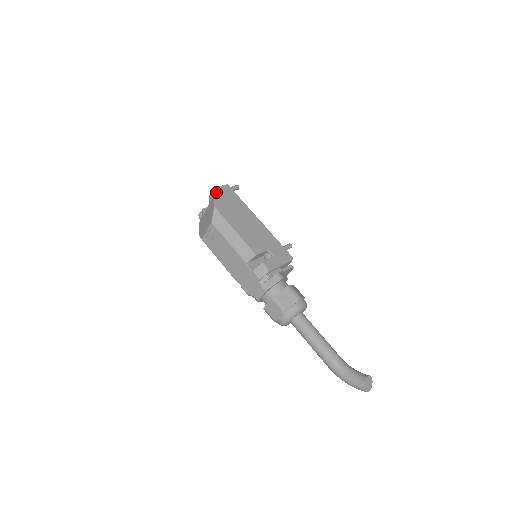
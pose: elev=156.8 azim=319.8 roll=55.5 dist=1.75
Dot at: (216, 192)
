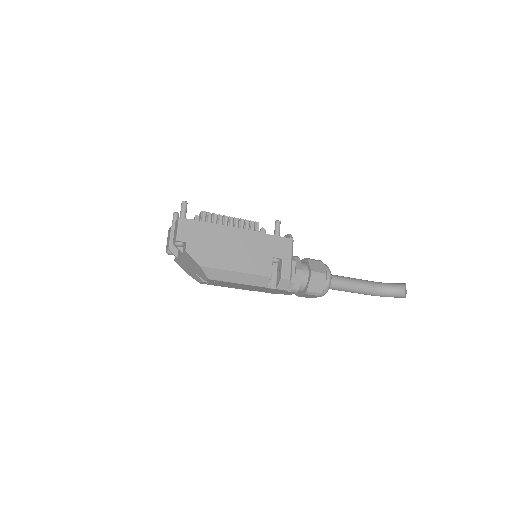
Dot at: (182, 243)
